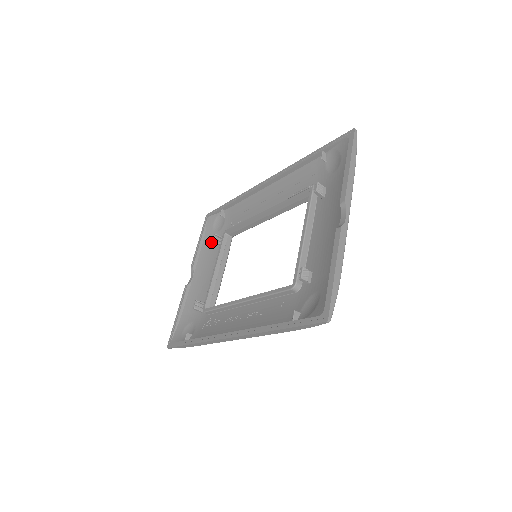
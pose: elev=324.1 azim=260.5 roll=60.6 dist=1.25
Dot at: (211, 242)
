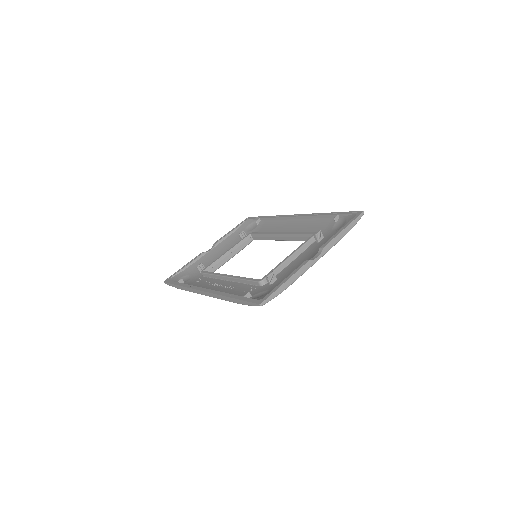
Dot at: (238, 235)
